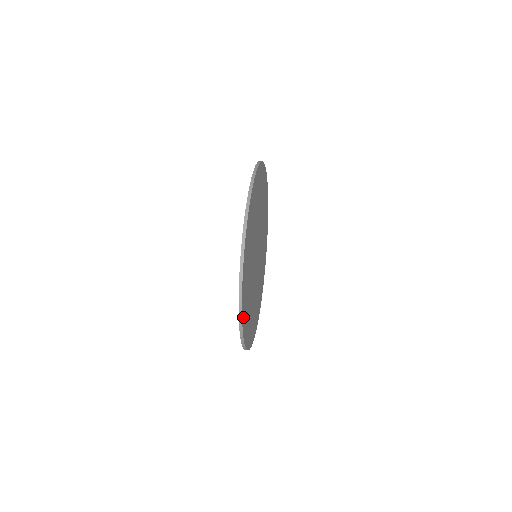
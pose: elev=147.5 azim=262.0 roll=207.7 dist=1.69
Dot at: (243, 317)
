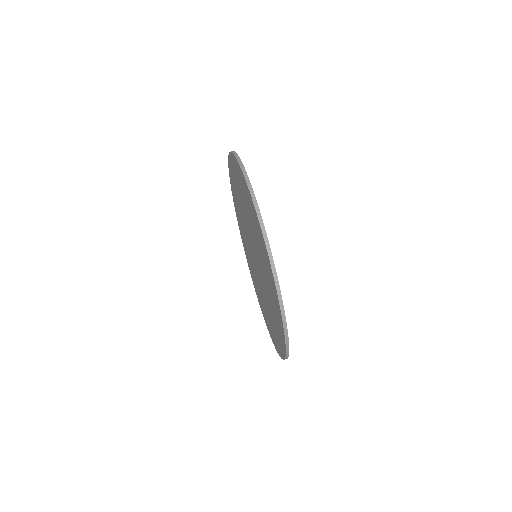
Dot at: occluded
